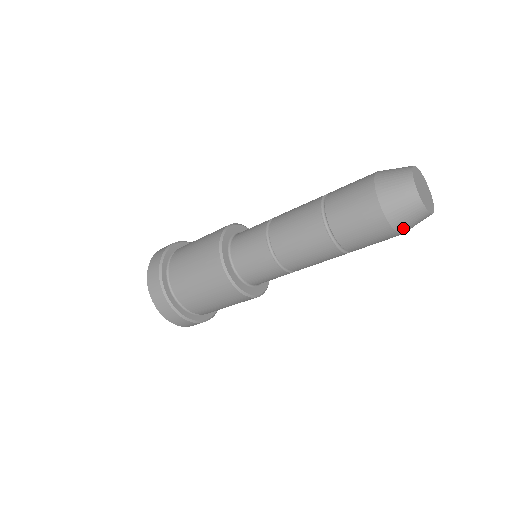
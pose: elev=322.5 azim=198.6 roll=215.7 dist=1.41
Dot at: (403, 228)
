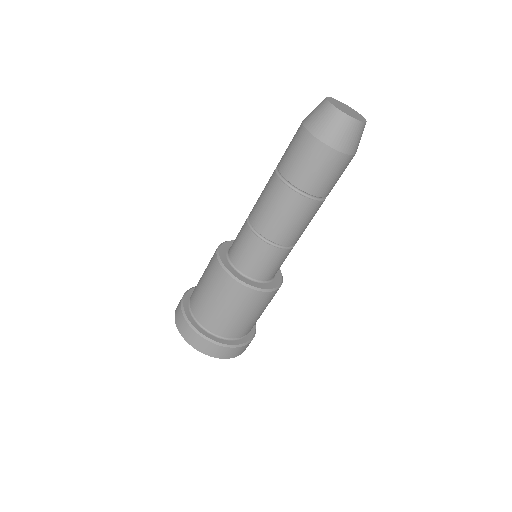
Dot at: (334, 141)
